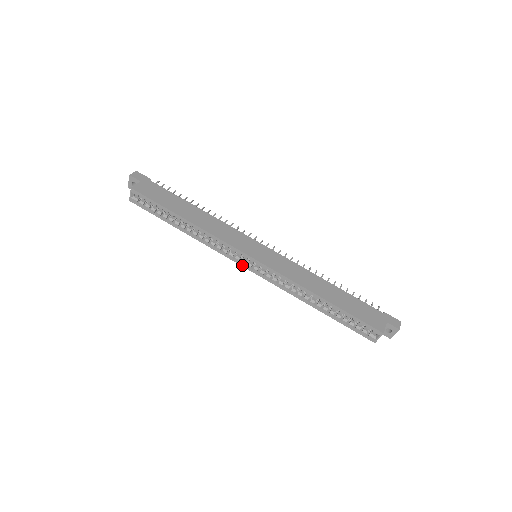
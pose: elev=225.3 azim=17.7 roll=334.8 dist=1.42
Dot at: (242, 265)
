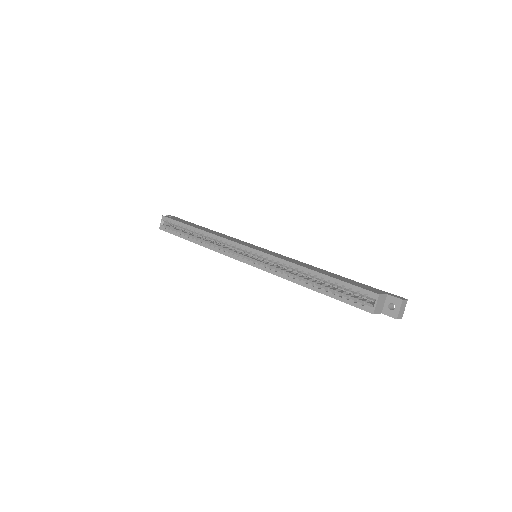
Dot at: (240, 260)
